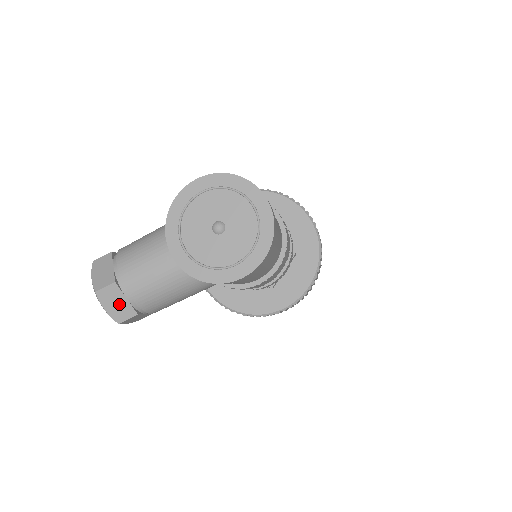
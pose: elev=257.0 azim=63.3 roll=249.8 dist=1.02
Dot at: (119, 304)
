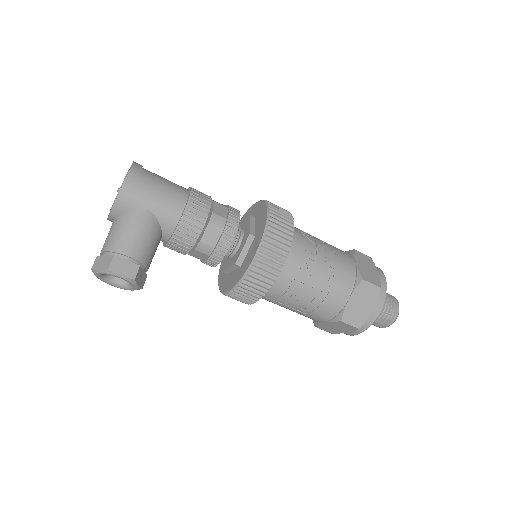
Dot at: (104, 261)
